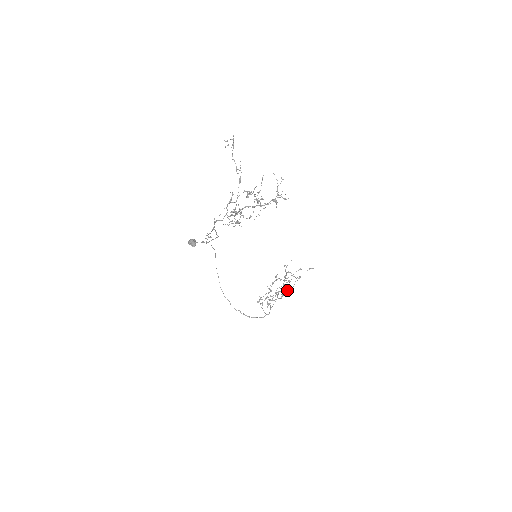
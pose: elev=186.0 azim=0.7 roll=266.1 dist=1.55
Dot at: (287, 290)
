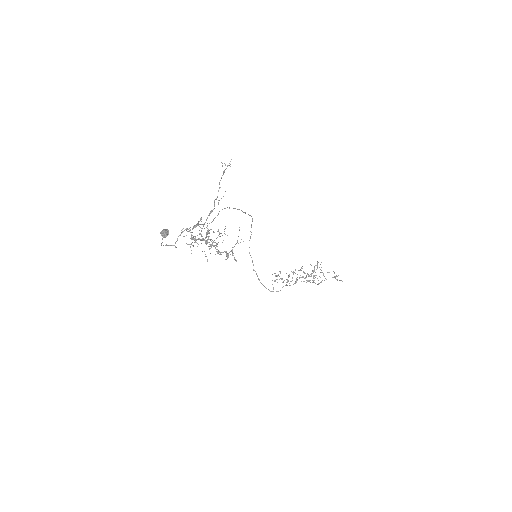
Dot at: (313, 281)
